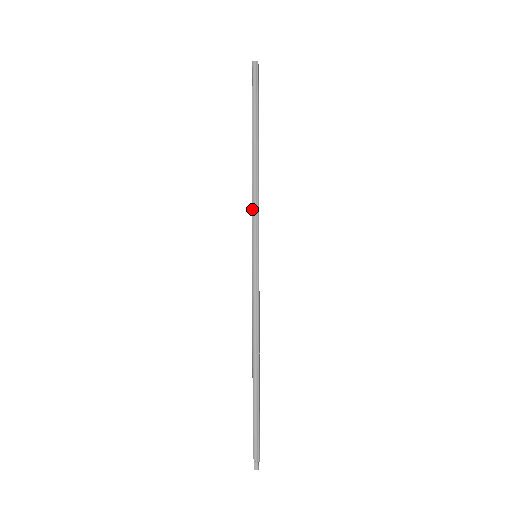
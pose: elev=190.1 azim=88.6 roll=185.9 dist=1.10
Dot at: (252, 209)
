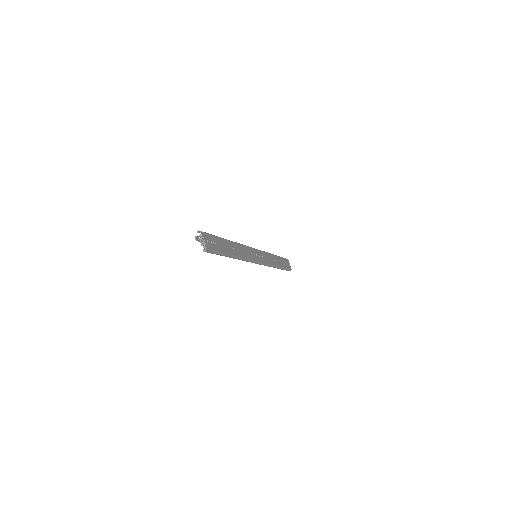
Dot at: occluded
